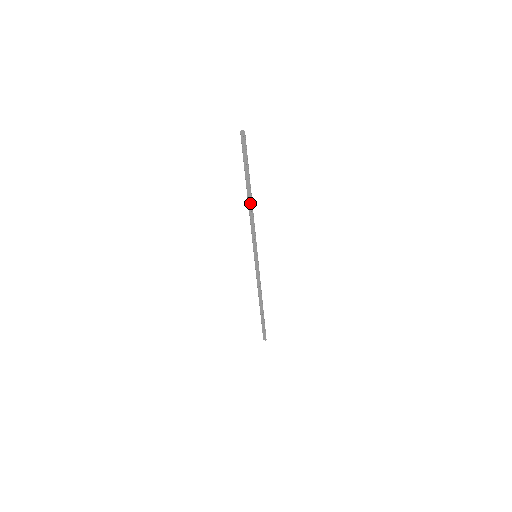
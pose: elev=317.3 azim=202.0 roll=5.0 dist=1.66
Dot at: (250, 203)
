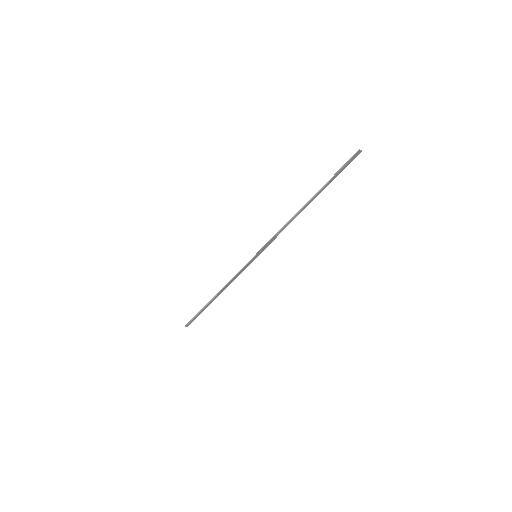
Dot at: occluded
